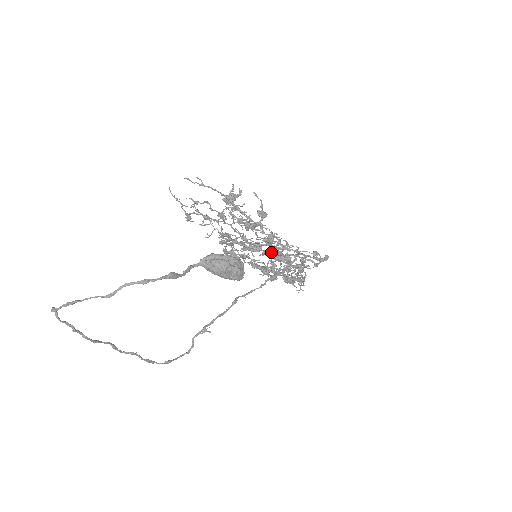
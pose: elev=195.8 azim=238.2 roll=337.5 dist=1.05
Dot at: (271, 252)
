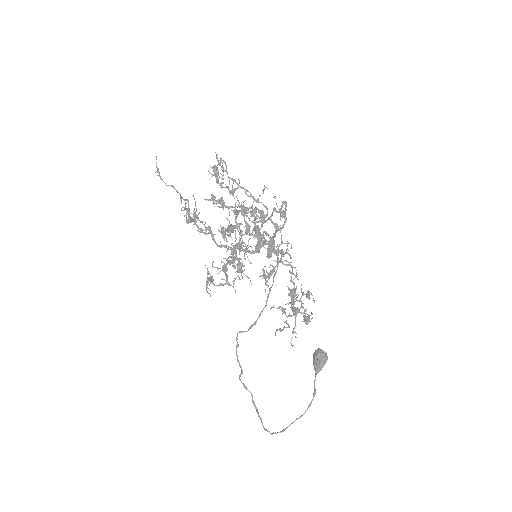
Dot at: (277, 262)
